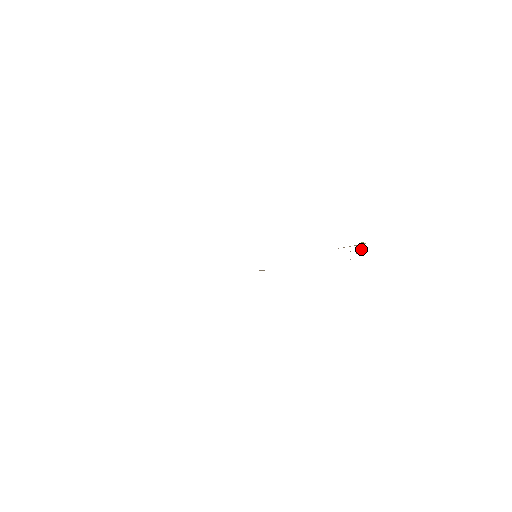
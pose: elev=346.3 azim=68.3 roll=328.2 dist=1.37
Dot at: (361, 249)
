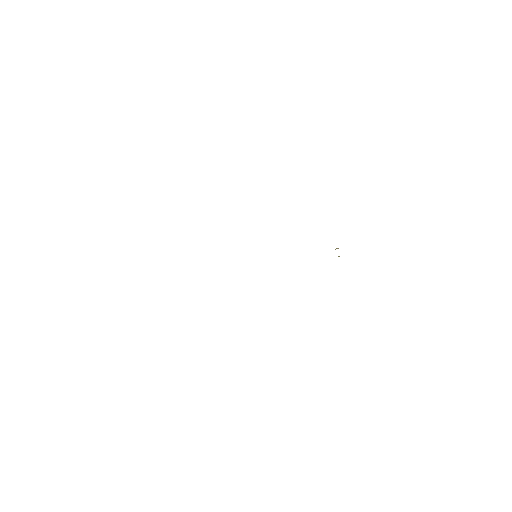
Dot at: occluded
